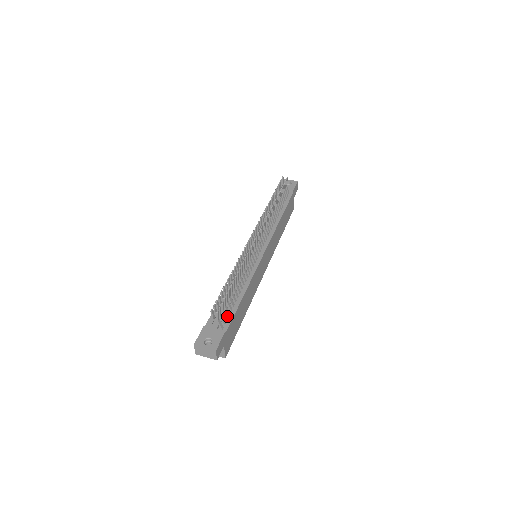
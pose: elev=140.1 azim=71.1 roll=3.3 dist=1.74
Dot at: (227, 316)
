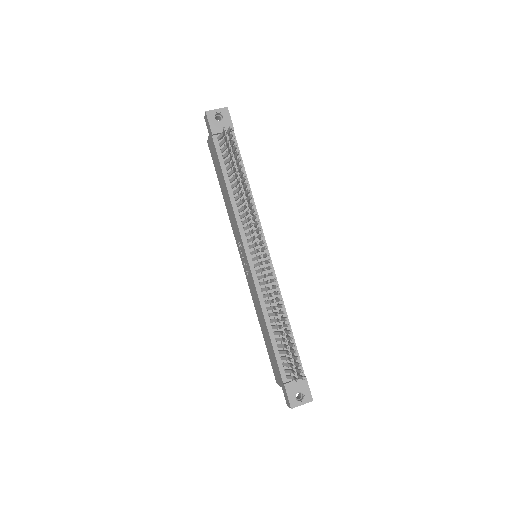
Dot at: occluded
